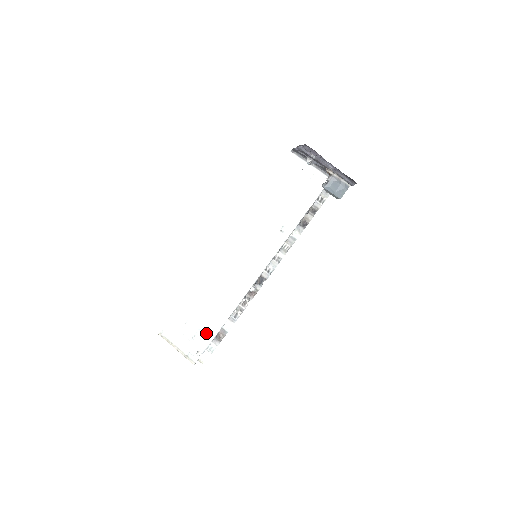
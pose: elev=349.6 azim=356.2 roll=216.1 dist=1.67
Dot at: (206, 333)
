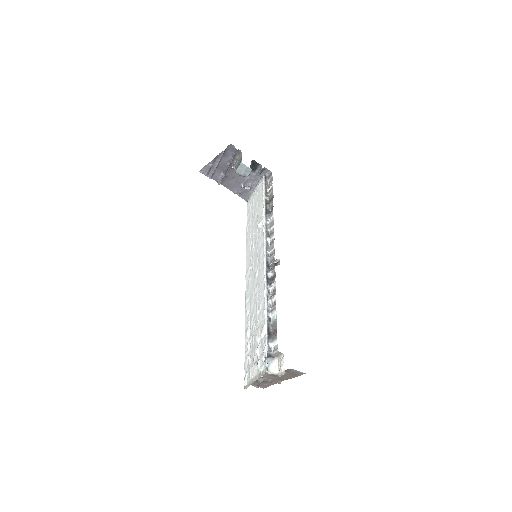
Dot at: (261, 339)
